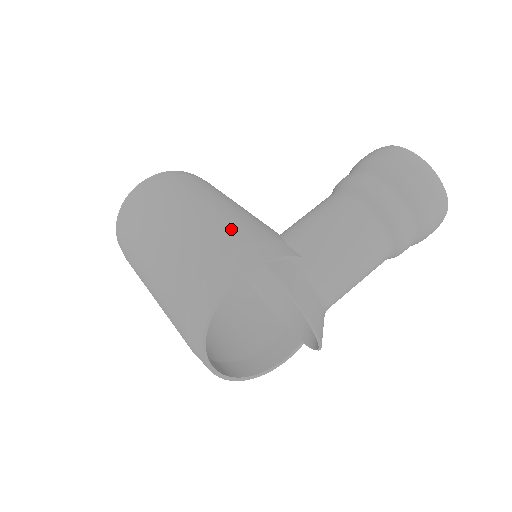
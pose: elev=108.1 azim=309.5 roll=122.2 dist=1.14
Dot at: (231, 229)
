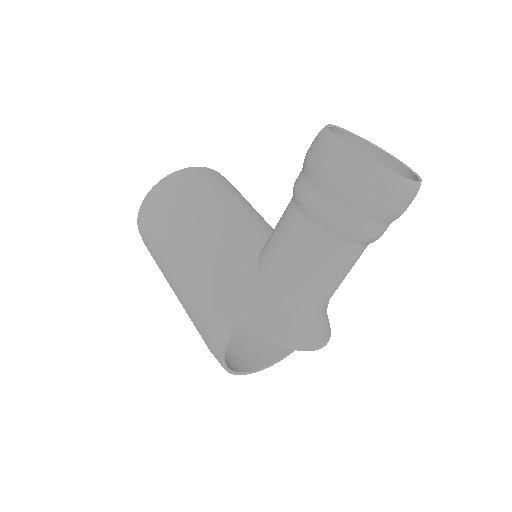
Dot at: (212, 278)
